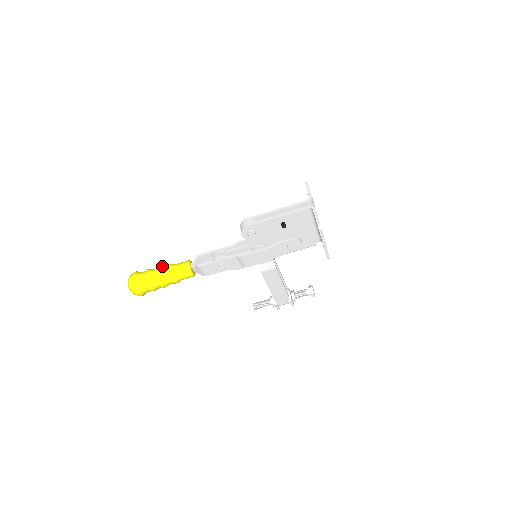
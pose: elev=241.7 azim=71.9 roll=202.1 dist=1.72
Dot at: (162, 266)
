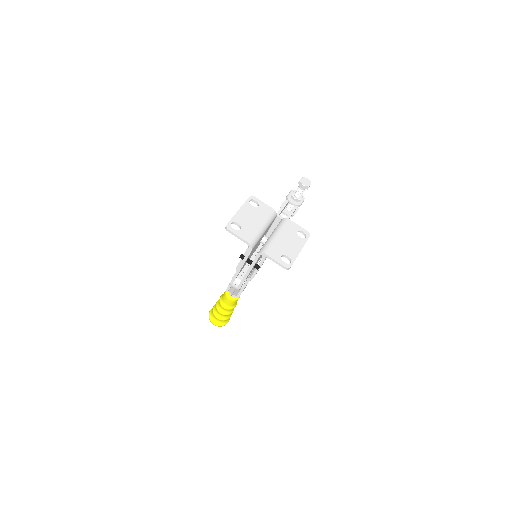
Dot at: (217, 305)
